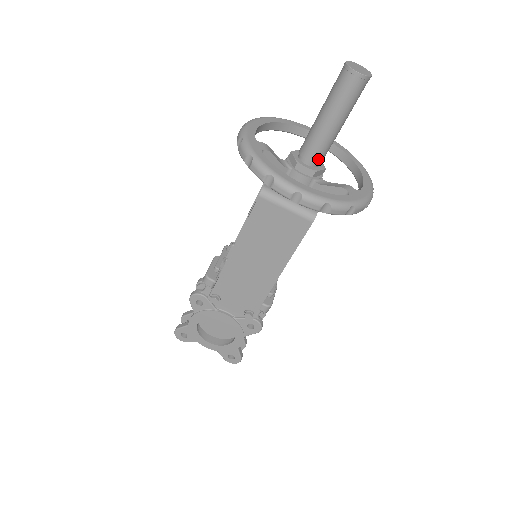
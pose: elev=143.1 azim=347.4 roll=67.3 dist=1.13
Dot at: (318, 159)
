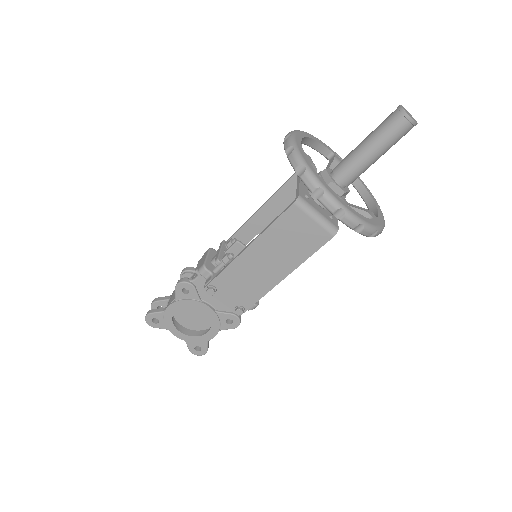
Dot at: (350, 182)
